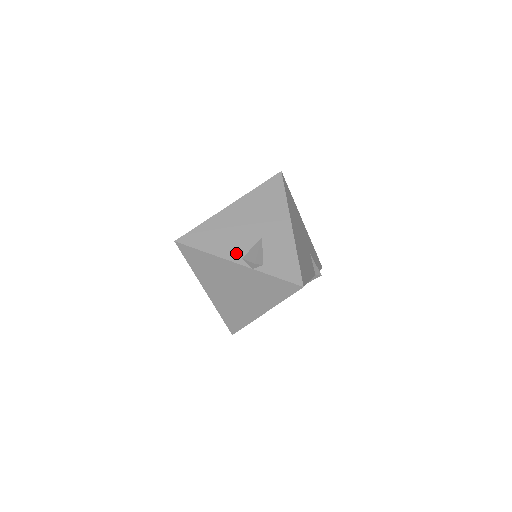
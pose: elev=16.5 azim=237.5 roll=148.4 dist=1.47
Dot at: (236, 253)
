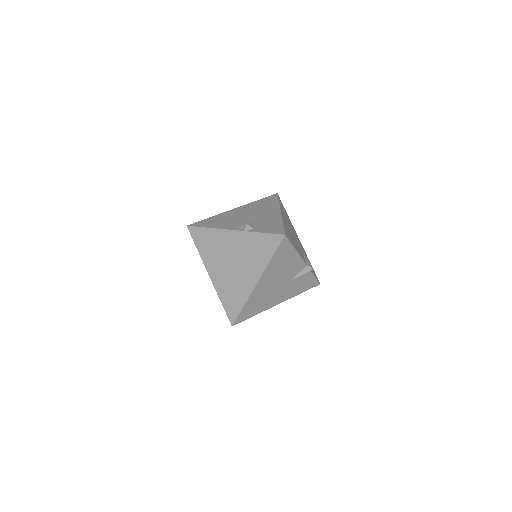
Dot at: (233, 226)
